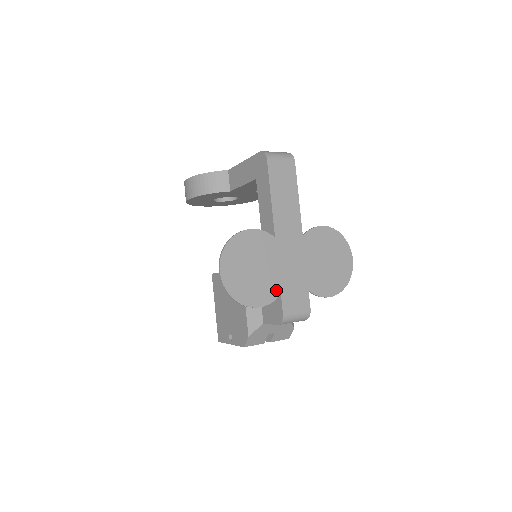
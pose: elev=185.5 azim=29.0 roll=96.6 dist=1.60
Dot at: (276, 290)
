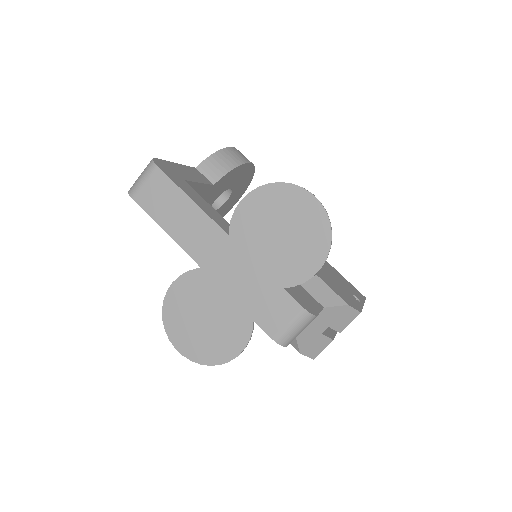
Dot at: (245, 321)
